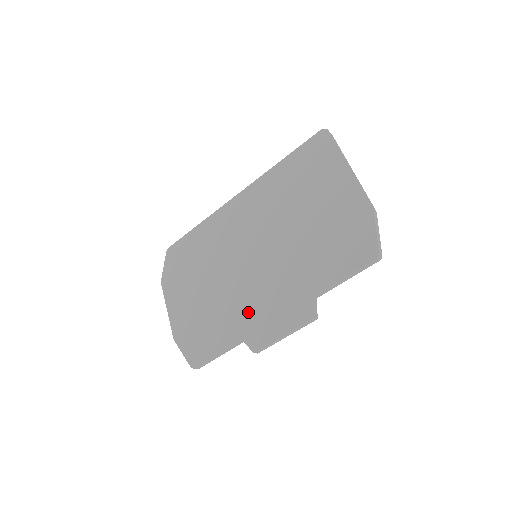
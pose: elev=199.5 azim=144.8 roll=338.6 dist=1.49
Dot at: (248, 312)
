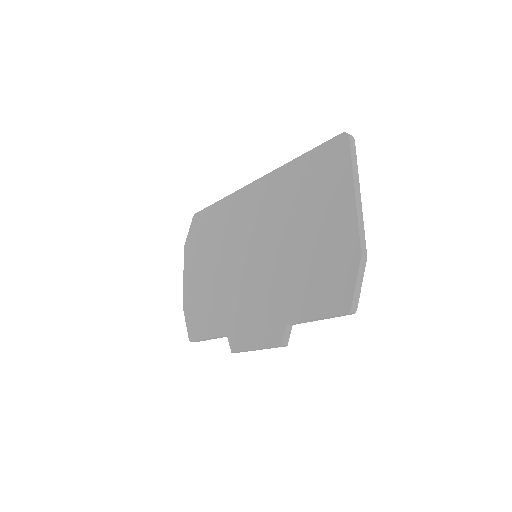
Dot at: (236, 312)
